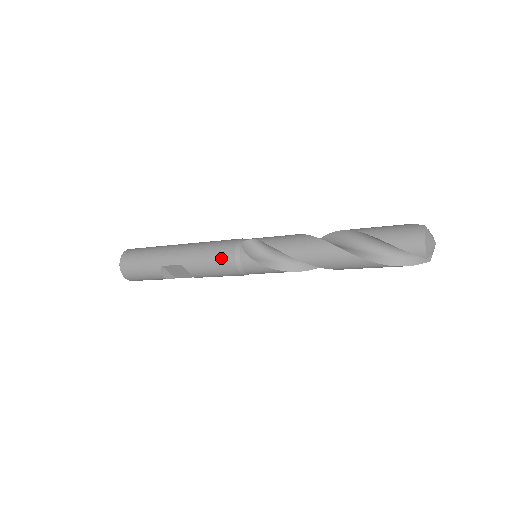
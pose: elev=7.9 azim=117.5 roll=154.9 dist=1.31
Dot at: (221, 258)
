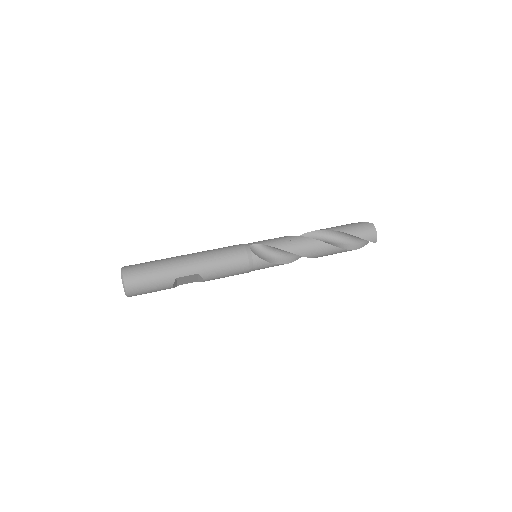
Dot at: (237, 263)
